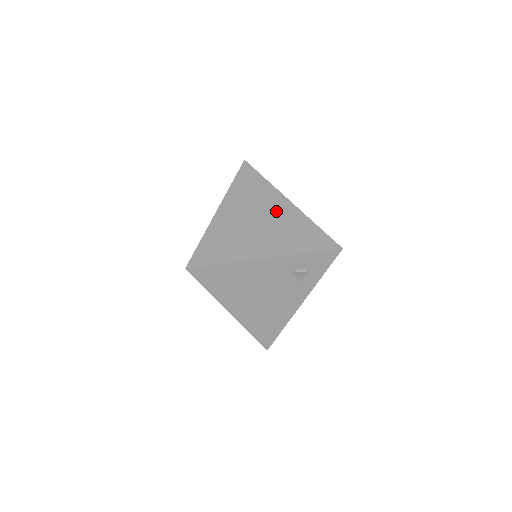
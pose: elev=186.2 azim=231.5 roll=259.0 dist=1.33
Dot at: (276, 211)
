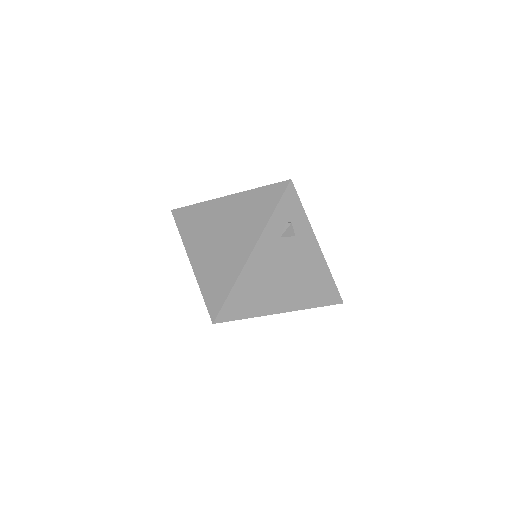
Dot at: (224, 214)
